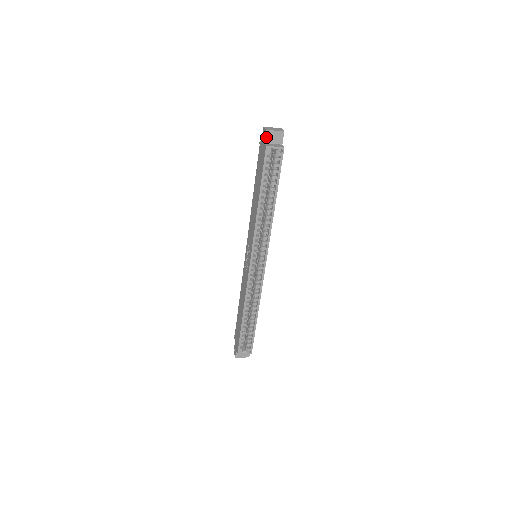
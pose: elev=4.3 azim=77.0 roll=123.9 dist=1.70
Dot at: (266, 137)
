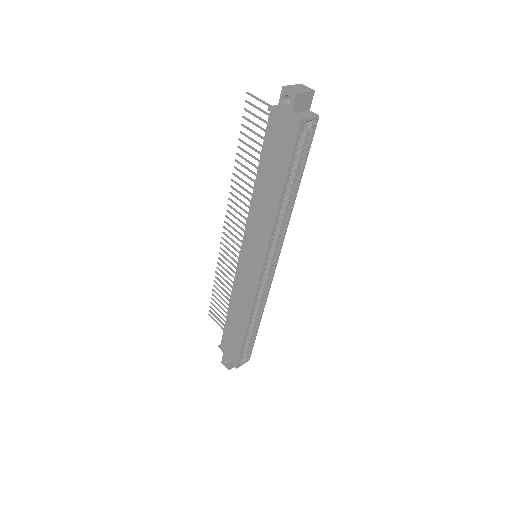
Dot at: (294, 104)
